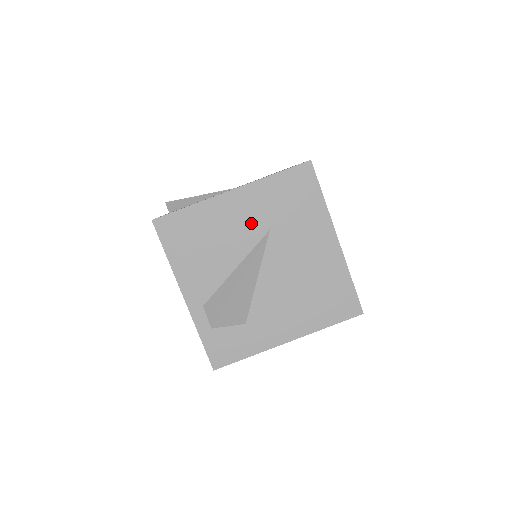
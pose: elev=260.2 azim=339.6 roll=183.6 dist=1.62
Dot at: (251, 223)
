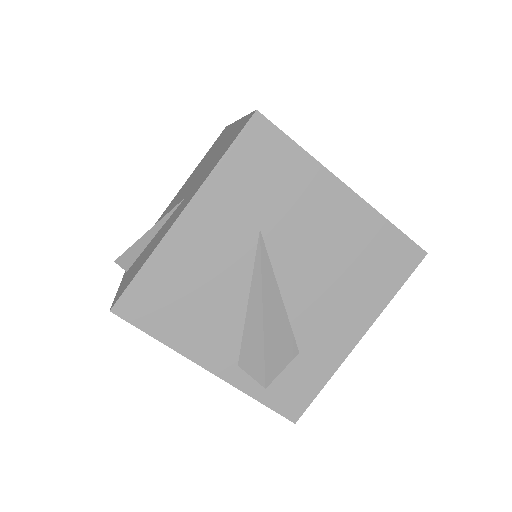
Dot at: (232, 236)
